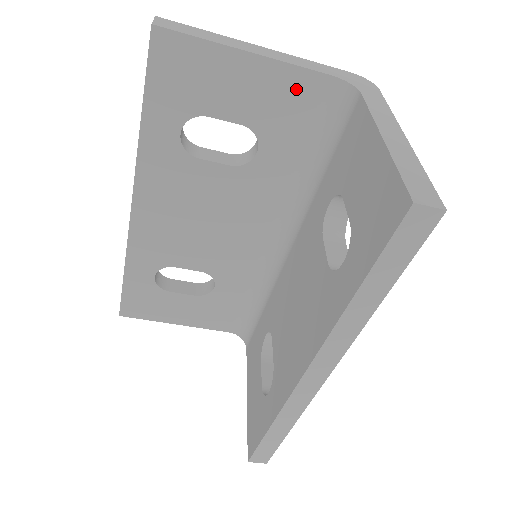
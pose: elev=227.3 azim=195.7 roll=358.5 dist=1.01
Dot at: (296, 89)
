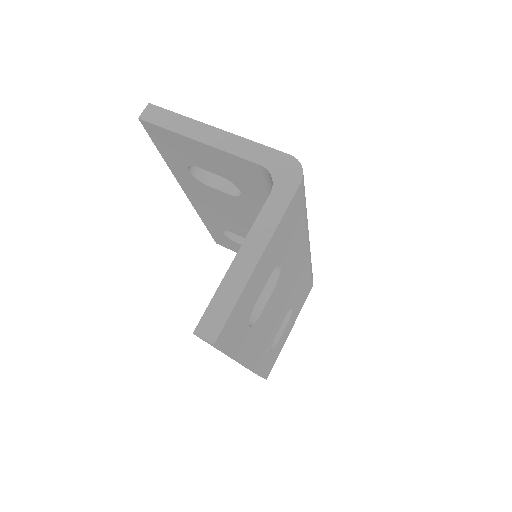
Dot at: (242, 167)
